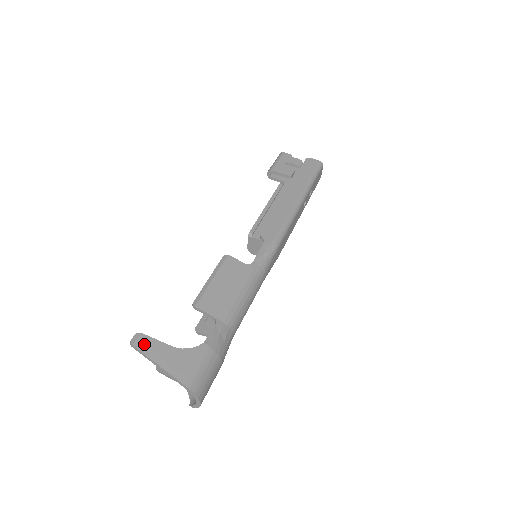
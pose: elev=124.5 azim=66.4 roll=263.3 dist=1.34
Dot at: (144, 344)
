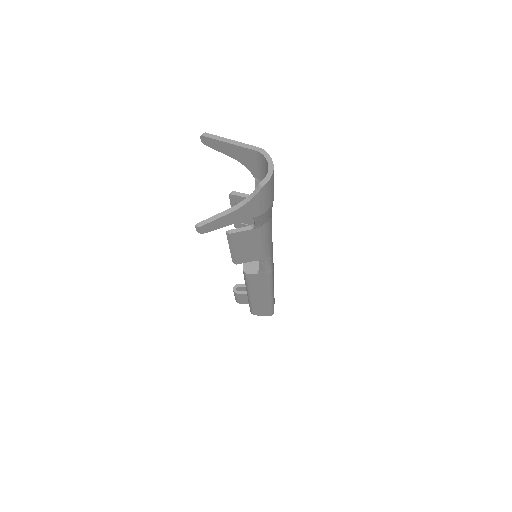
Dot at: occluded
